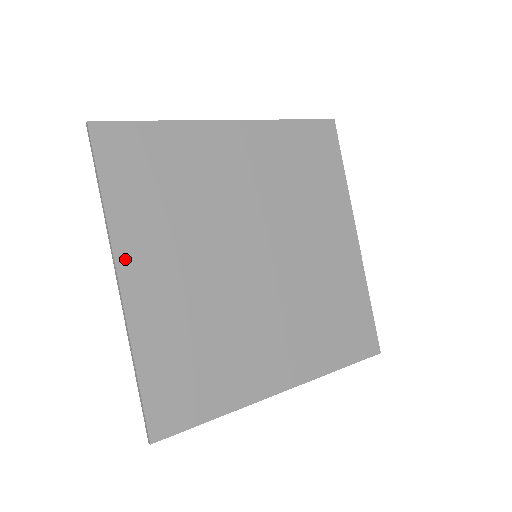
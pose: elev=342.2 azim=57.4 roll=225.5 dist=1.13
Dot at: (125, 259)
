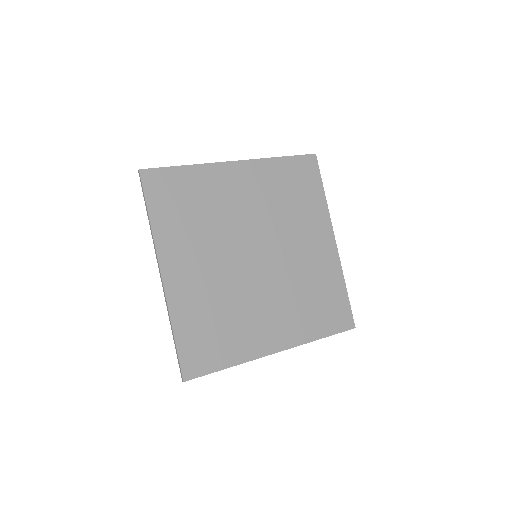
Dot at: (165, 259)
